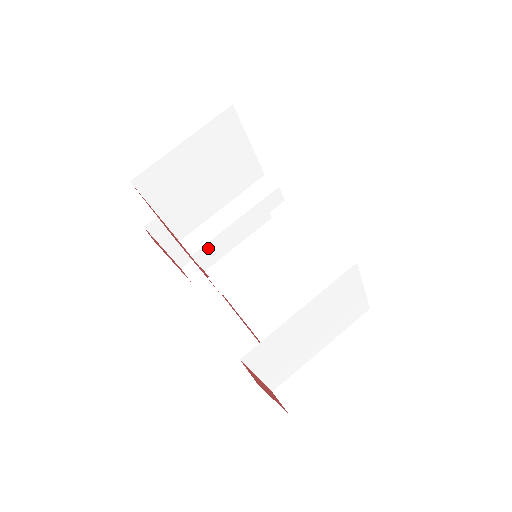
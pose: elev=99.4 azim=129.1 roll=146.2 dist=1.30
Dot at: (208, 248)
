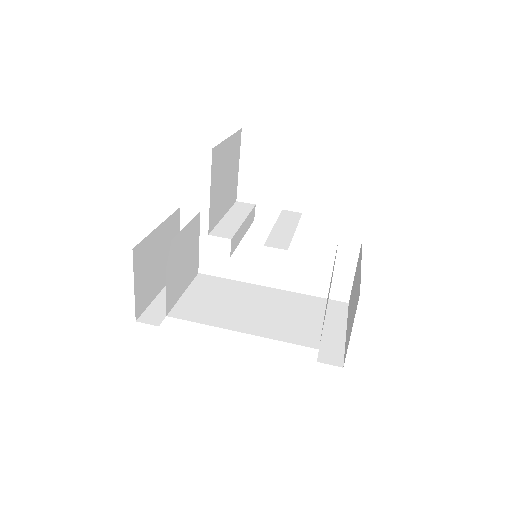
Dot at: (235, 238)
